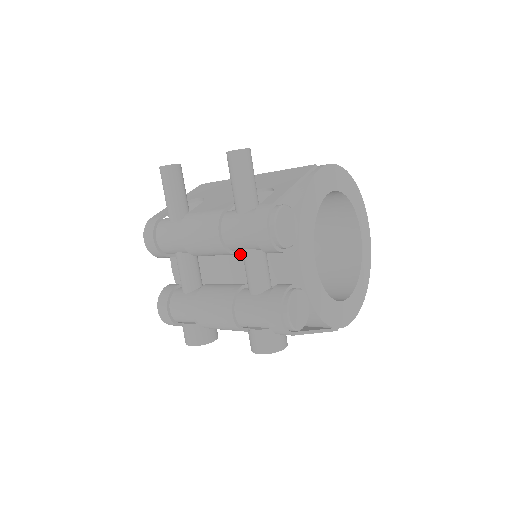
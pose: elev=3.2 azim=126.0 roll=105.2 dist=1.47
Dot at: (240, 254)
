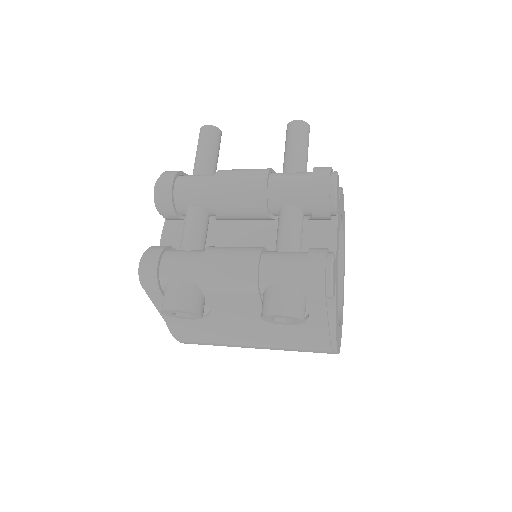
Dot at: (263, 226)
